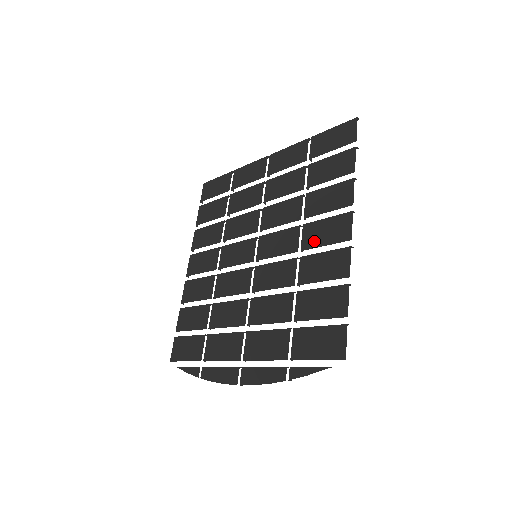
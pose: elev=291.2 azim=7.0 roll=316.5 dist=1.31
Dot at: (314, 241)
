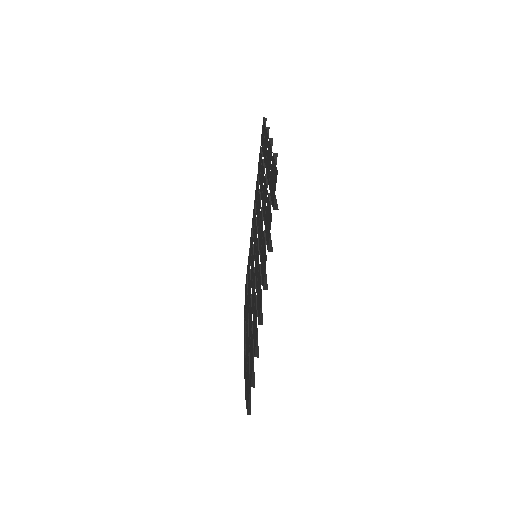
Dot at: (257, 292)
